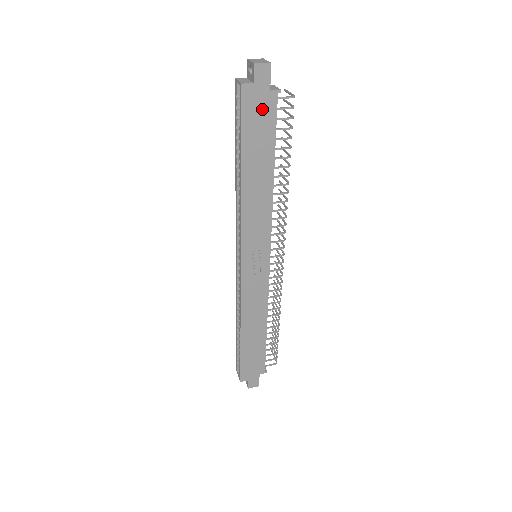
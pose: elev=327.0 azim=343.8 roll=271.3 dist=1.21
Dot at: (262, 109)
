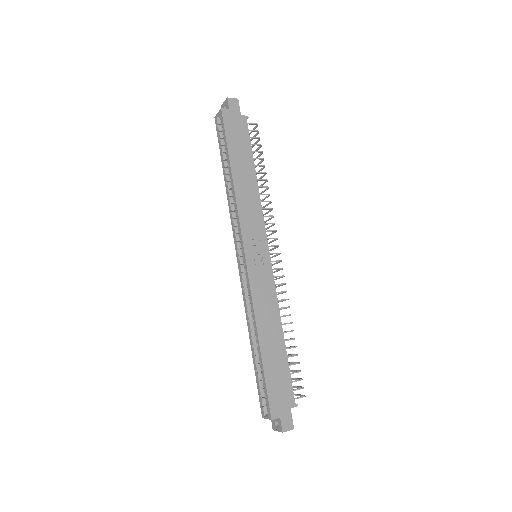
Dot at: (238, 126)
